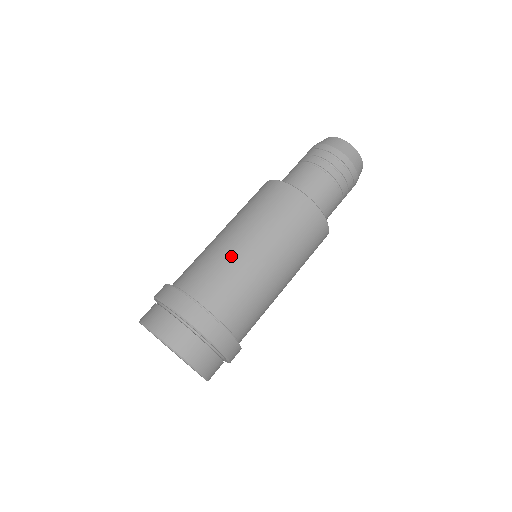
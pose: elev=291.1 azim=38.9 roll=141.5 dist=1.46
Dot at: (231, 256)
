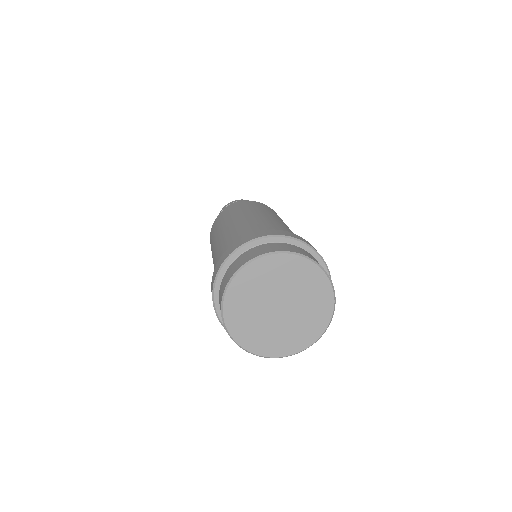
Dot at: (225, 237)
